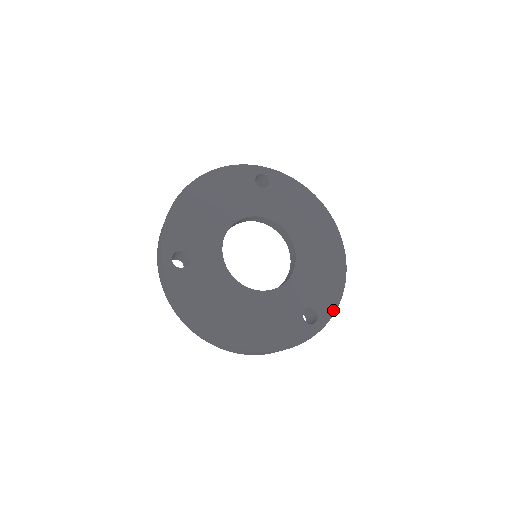
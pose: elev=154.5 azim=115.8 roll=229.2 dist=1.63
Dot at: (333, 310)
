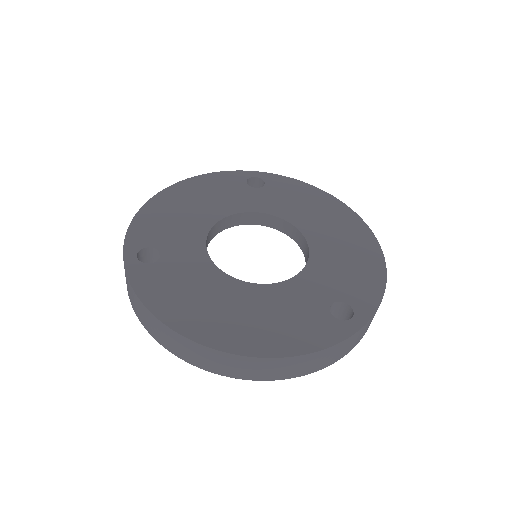
Dot at: (376, 303)
